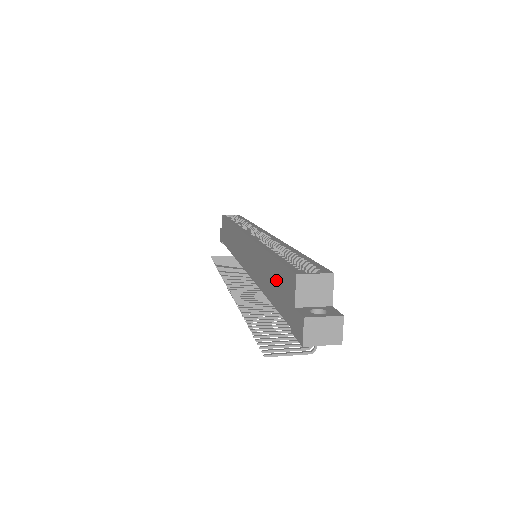
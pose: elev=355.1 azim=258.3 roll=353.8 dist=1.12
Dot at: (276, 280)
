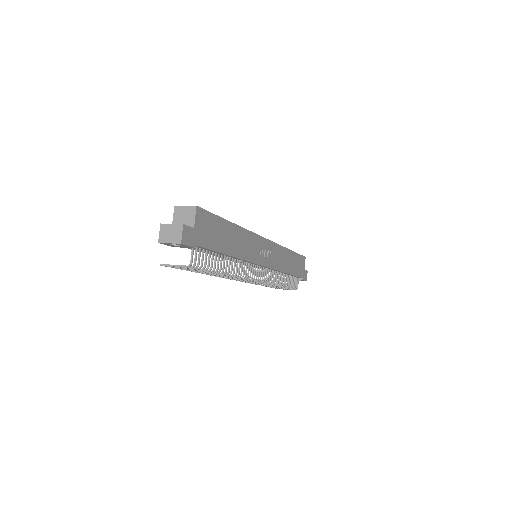
Dot at: occluded
